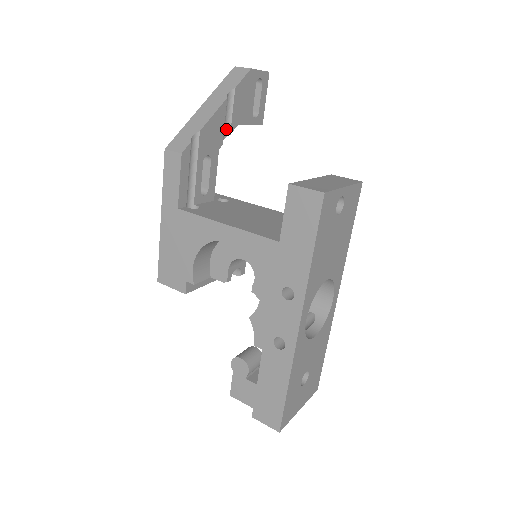
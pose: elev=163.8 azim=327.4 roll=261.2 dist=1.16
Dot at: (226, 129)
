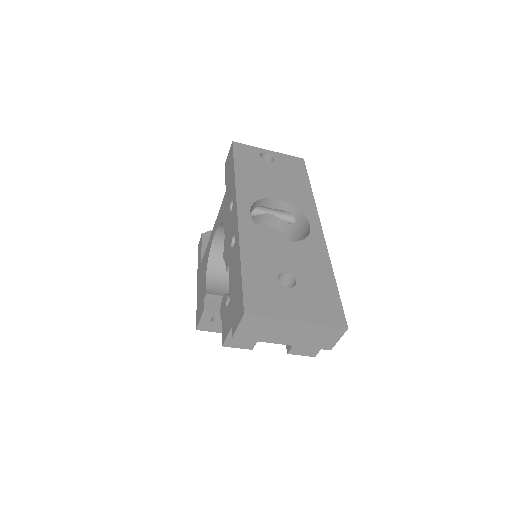
Dot at: occluded
